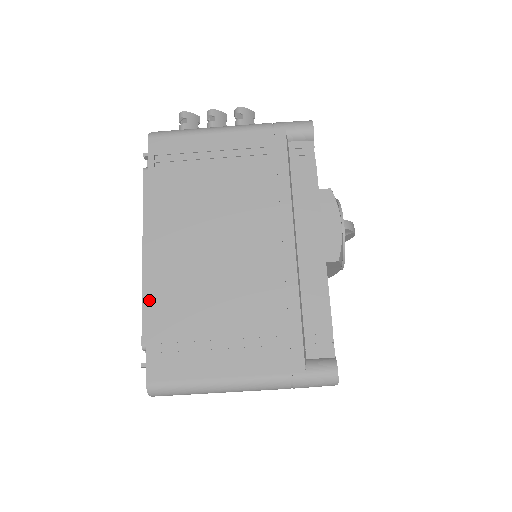
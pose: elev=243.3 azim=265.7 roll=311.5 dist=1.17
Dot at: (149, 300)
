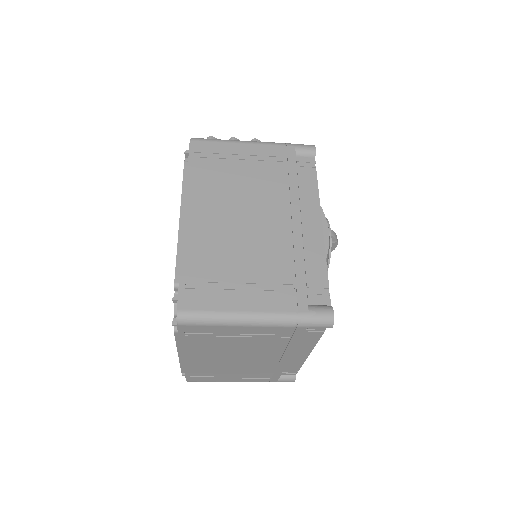
Dot at: (184, 250)
